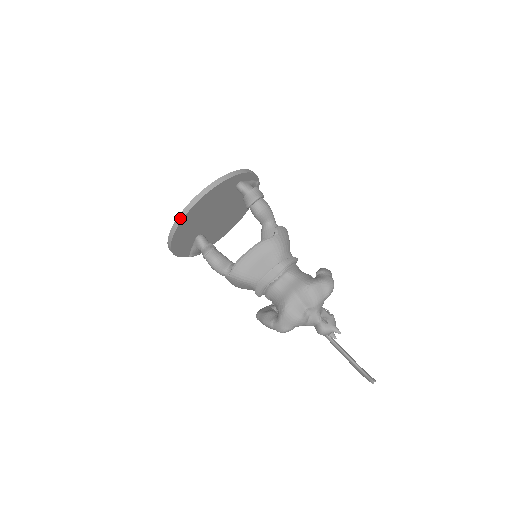
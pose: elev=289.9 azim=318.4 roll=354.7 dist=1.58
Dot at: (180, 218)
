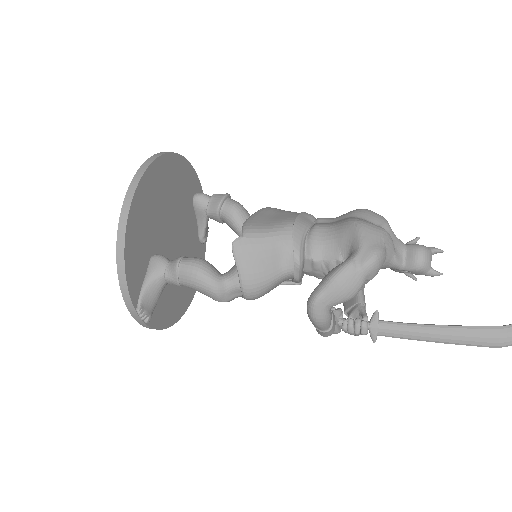
Dot at: (145, 165)
